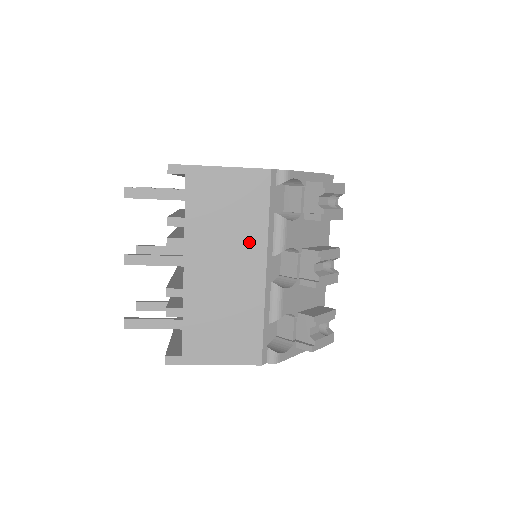
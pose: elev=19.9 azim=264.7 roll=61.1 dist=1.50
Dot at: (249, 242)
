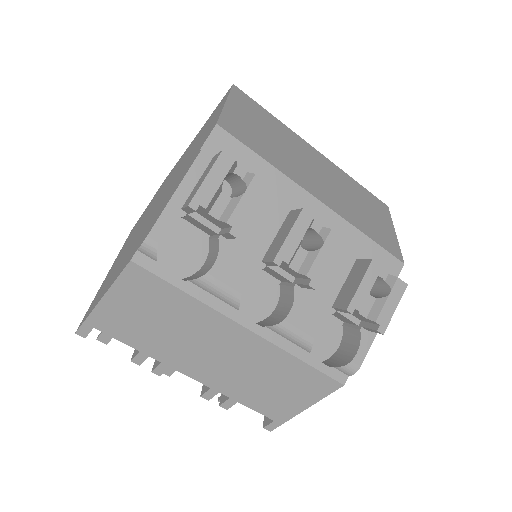
Dot at: (203, 324)
